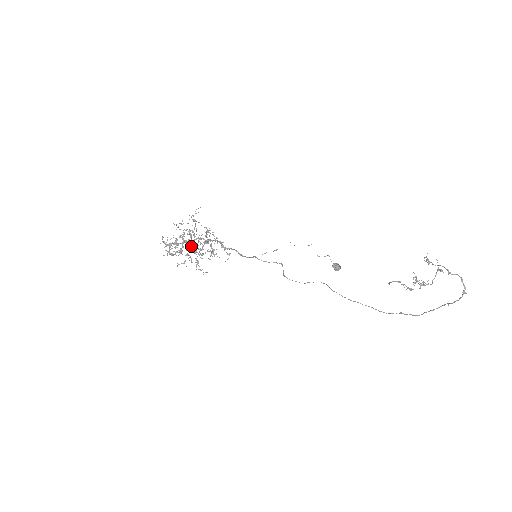
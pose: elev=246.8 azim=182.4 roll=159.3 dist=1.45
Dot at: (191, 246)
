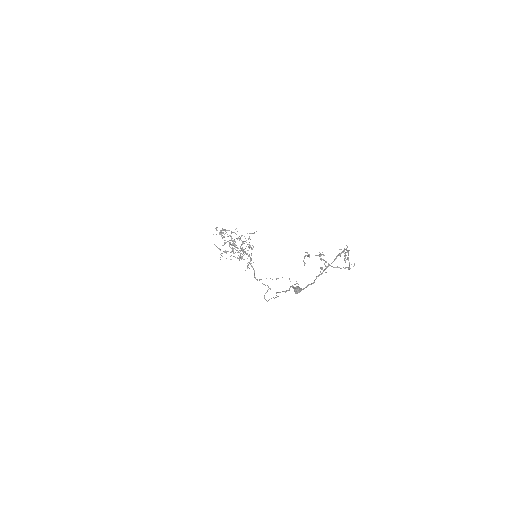
Dot at: (233, 248)
